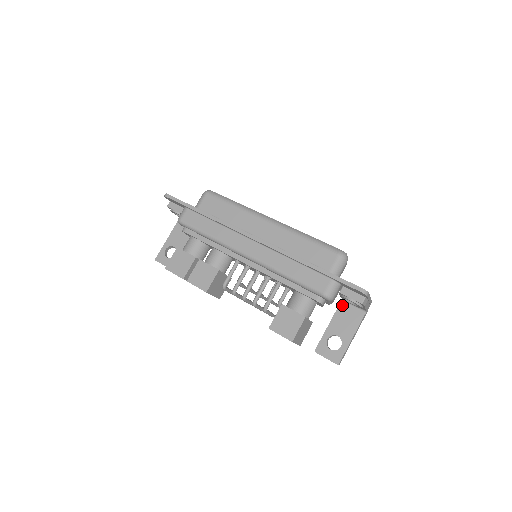
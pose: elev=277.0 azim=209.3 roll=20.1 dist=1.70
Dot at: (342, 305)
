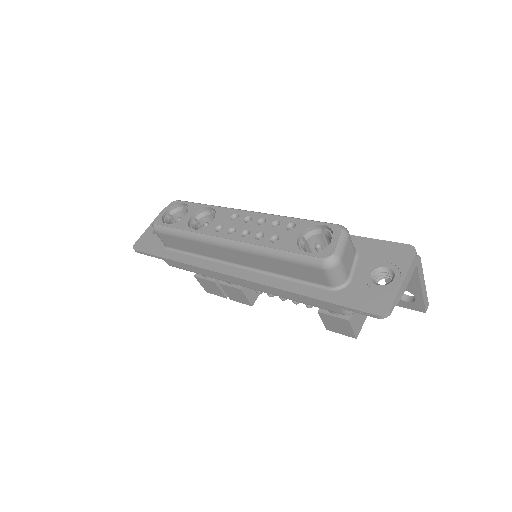
Dot at: occluded
